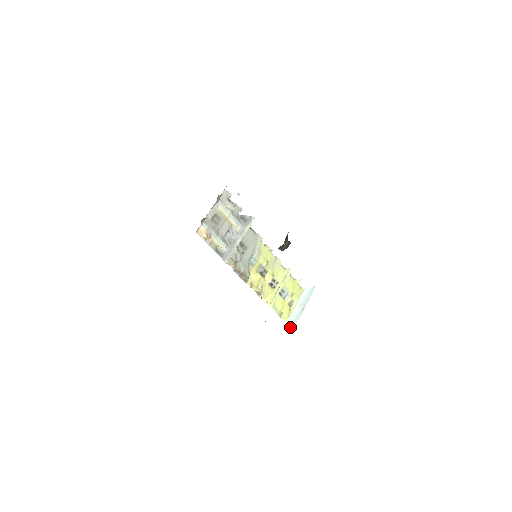
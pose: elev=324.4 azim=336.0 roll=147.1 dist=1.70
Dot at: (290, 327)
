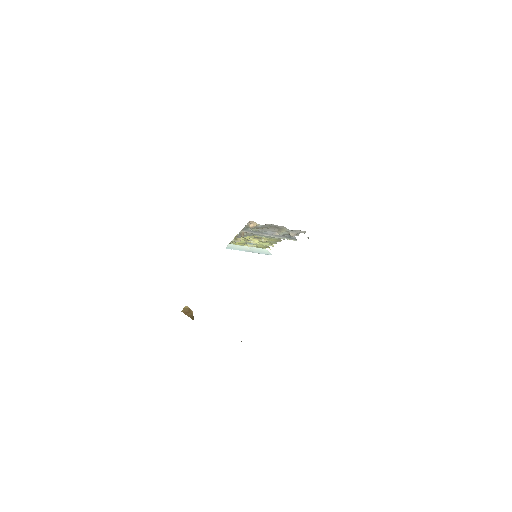
Dot at: (227, 246)
